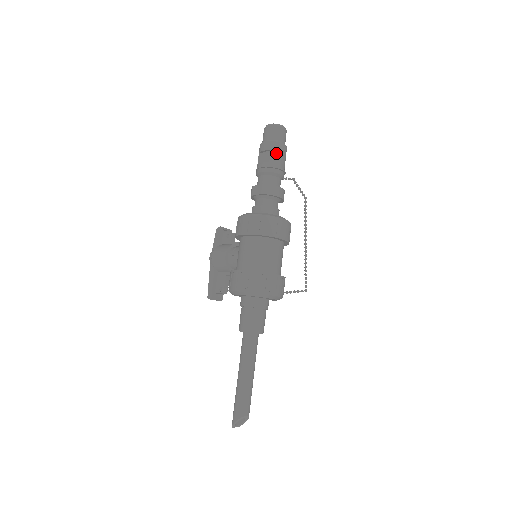
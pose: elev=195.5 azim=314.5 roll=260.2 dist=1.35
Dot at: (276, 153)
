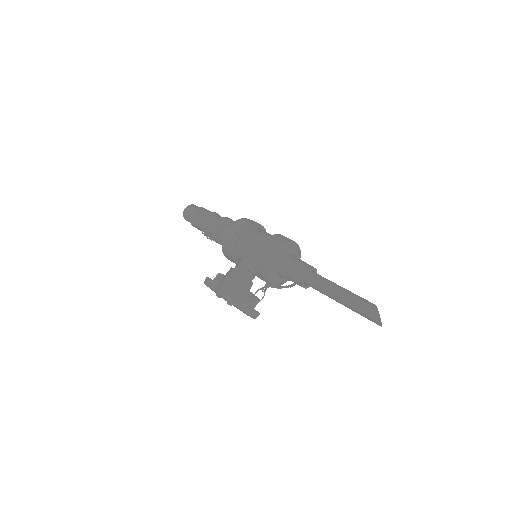
Dot at: (207, 210)
